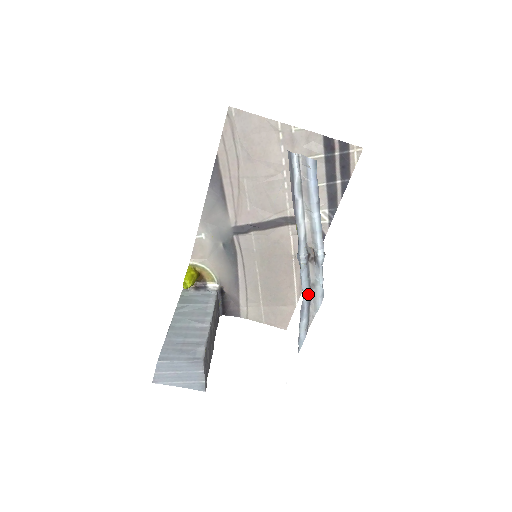
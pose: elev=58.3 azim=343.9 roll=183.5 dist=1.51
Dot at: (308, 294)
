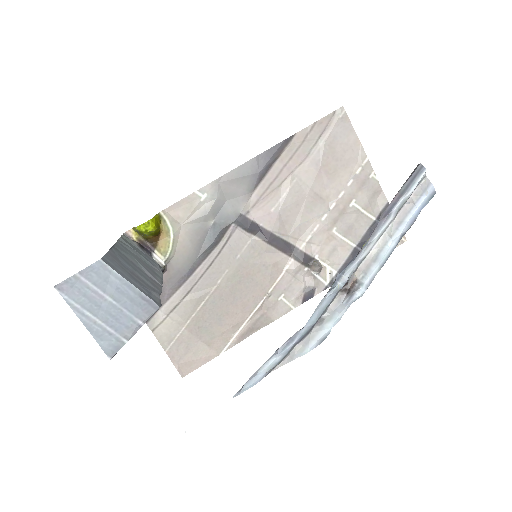
Dot at: (310, 327)
